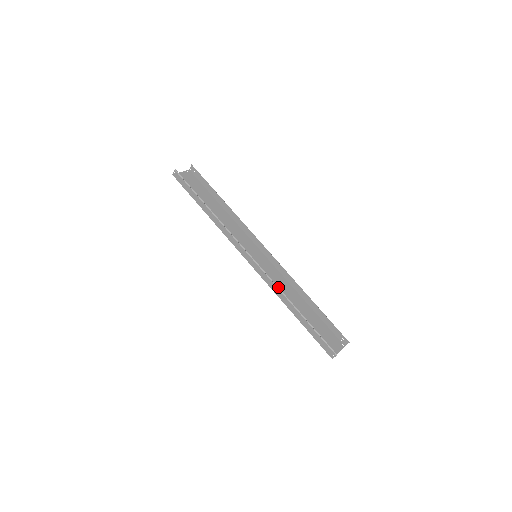
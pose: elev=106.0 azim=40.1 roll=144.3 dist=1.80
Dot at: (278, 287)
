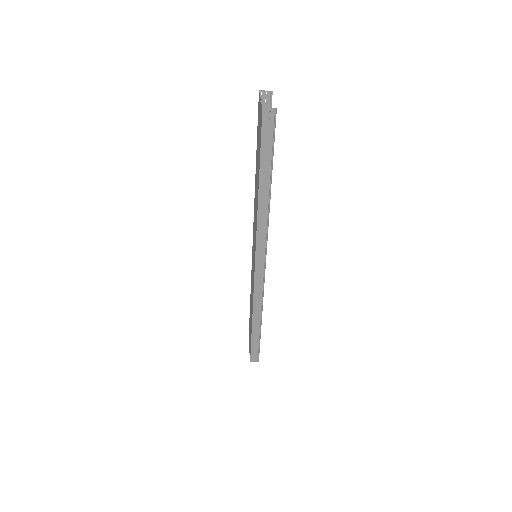
Dot at: occluded
